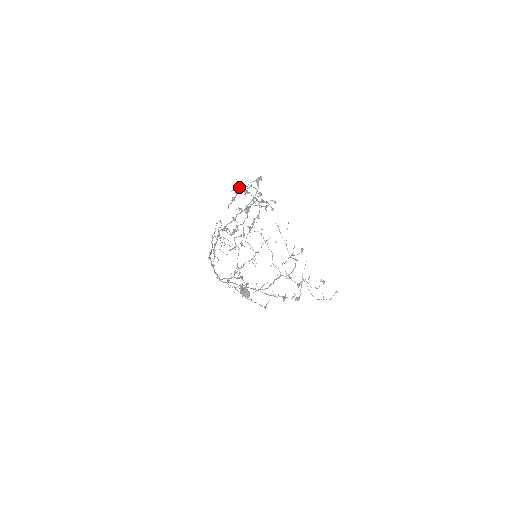
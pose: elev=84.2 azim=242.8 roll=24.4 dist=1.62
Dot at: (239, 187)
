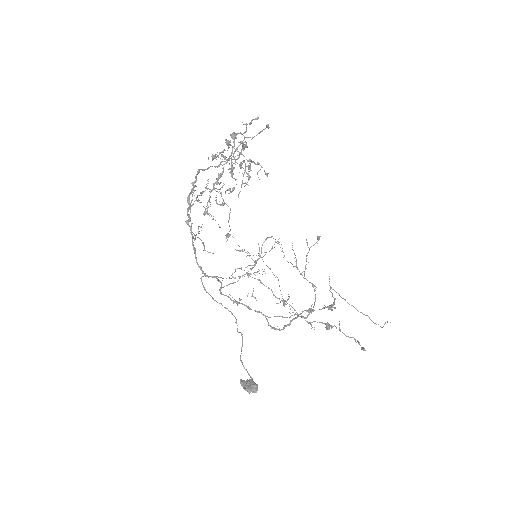
Dot at: (220, 153)
